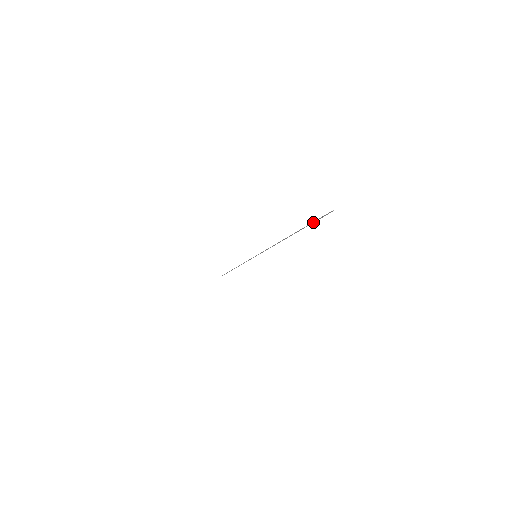
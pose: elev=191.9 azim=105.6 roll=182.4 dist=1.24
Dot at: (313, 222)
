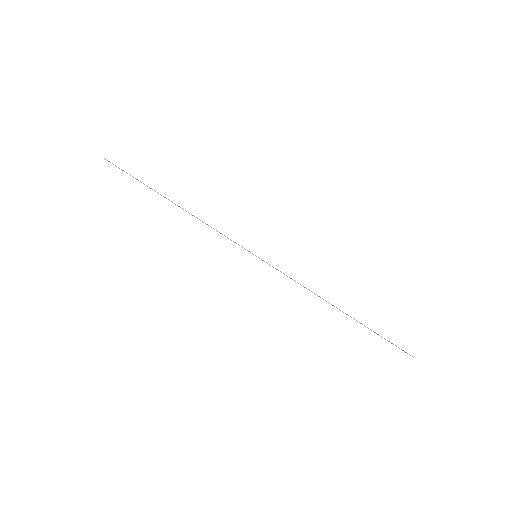
Dot at: occluded
